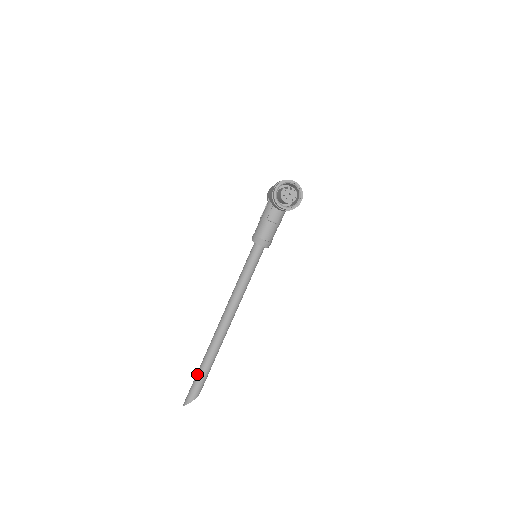
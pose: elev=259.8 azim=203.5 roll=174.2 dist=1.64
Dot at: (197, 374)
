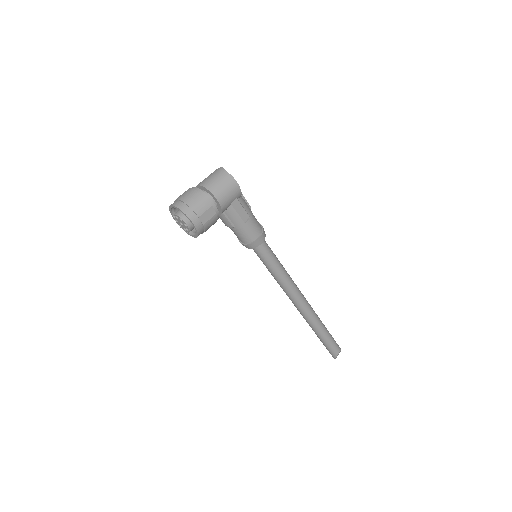
Dot at: occluded
